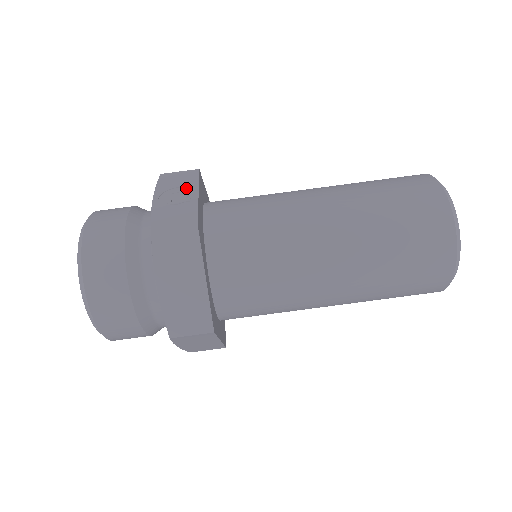
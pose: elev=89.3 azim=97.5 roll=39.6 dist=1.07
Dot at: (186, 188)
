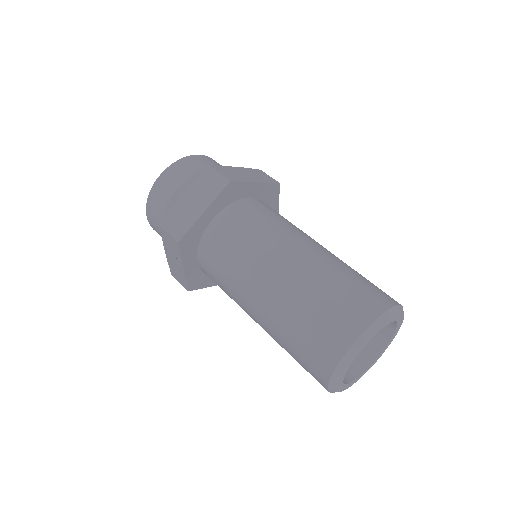
Dot at: occluded
